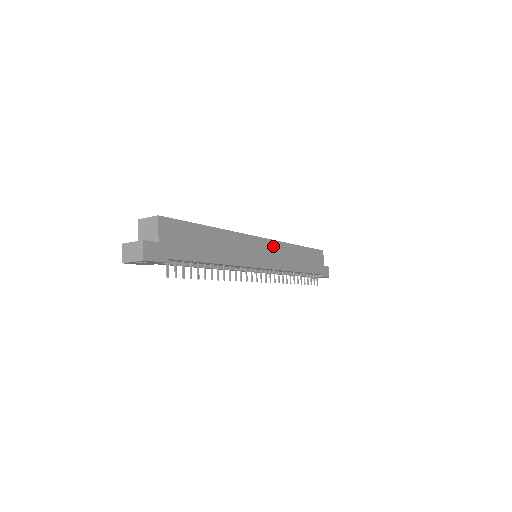
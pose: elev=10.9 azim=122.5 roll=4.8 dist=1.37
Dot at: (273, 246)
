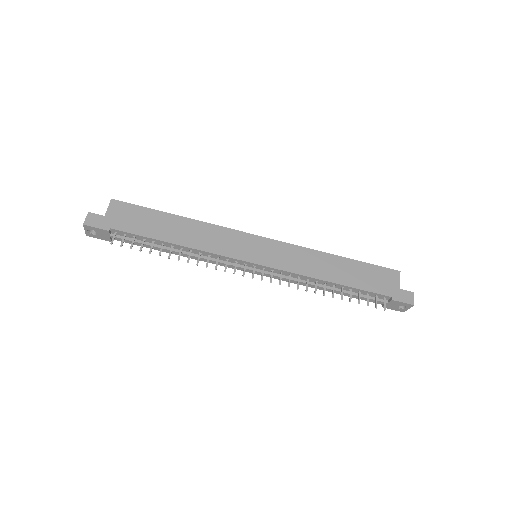
Dot at: (278, 247)
